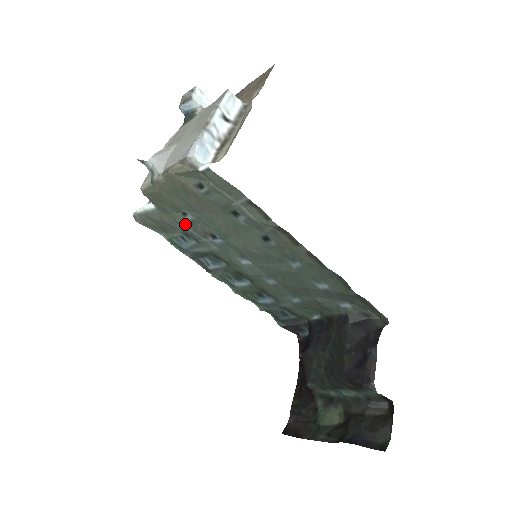
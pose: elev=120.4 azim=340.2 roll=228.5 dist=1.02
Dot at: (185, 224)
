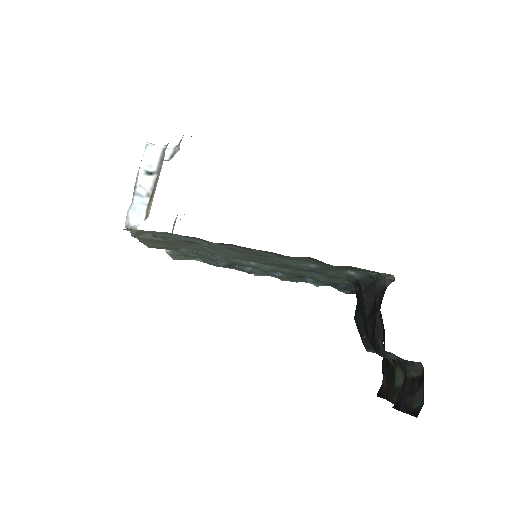
Dot at: (192, 253)
